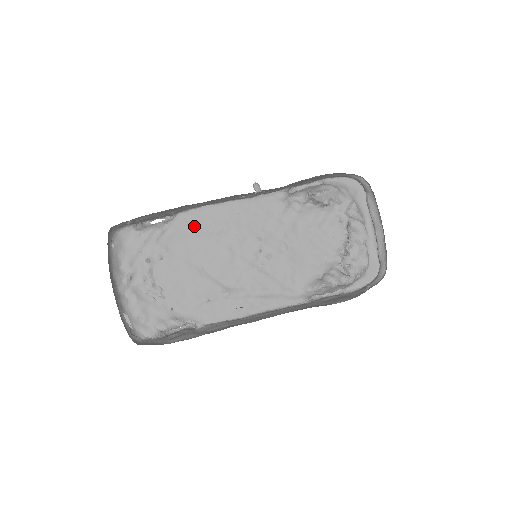
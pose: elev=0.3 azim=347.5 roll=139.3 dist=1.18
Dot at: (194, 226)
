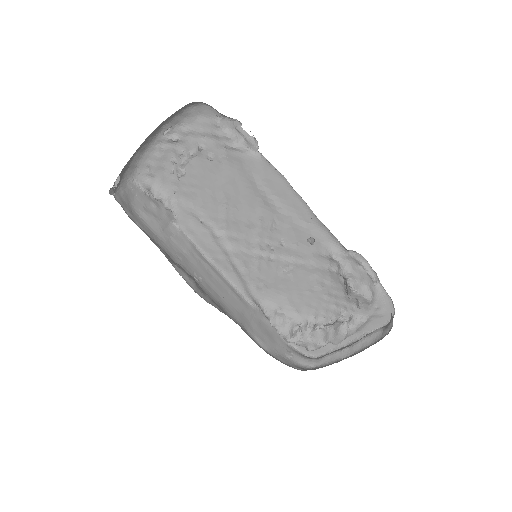
Dot at: (259, 176)
